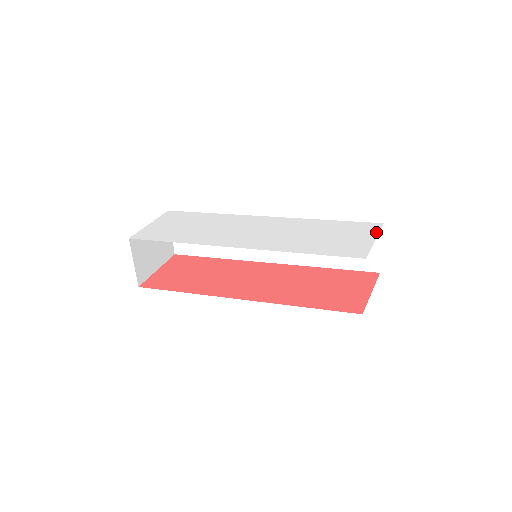
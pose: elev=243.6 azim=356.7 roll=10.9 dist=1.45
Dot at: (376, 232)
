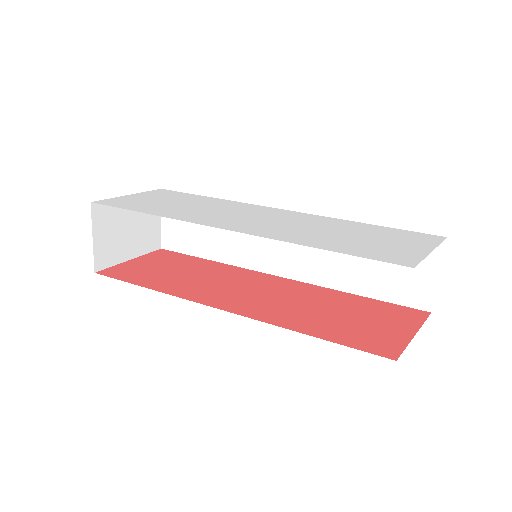
Dot at: (435, 243)
